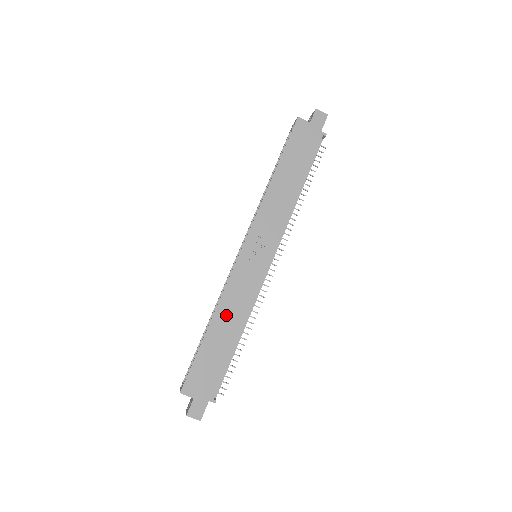
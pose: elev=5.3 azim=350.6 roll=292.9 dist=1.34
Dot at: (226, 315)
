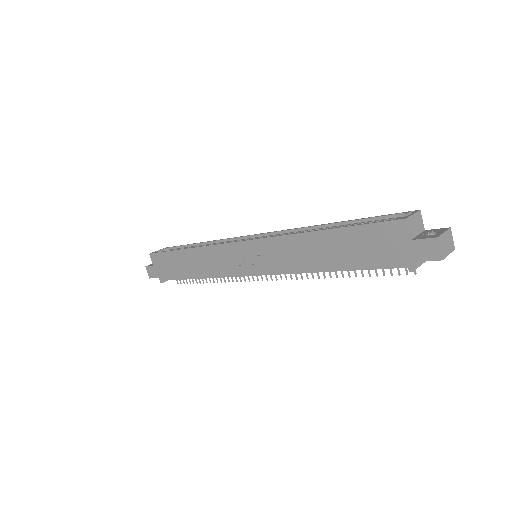
Dot at: (198, 259)
